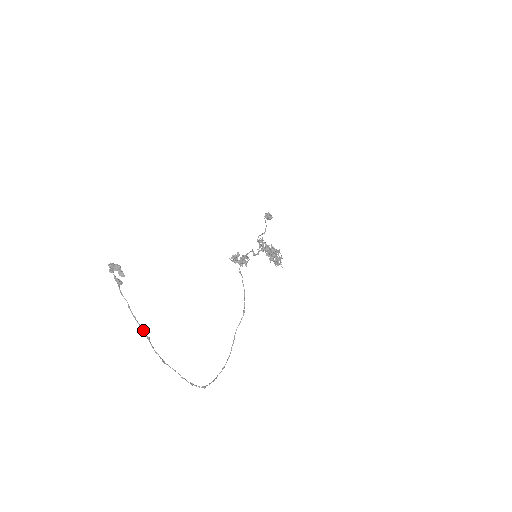
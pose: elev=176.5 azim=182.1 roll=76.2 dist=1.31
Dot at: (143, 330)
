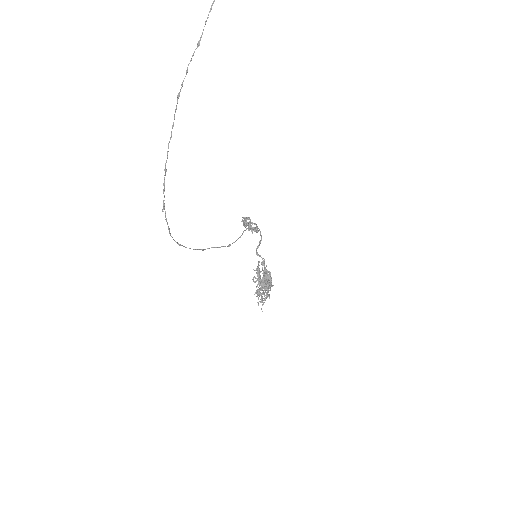
Dot at: (203, 30)
